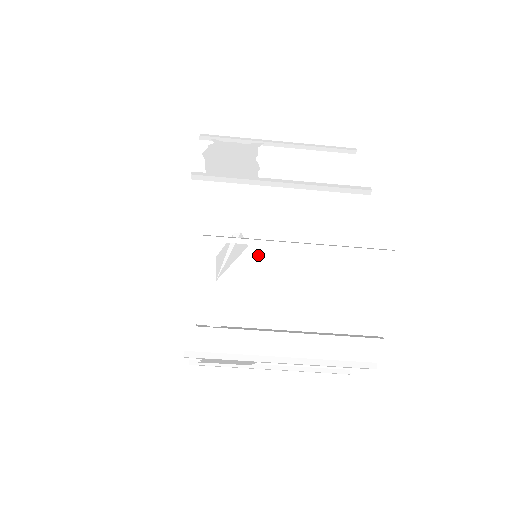
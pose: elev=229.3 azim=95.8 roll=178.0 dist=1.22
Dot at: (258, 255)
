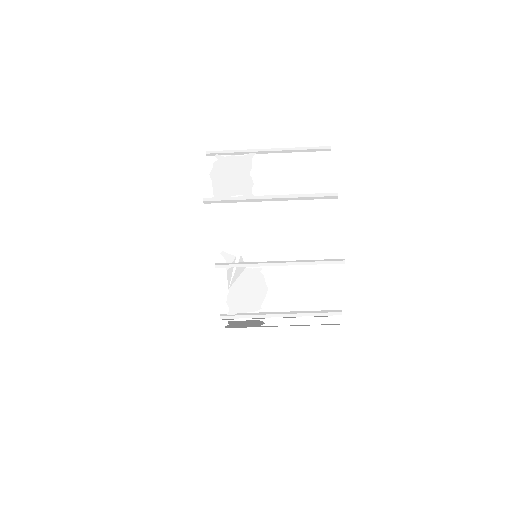
Dot at: (253, 272)
